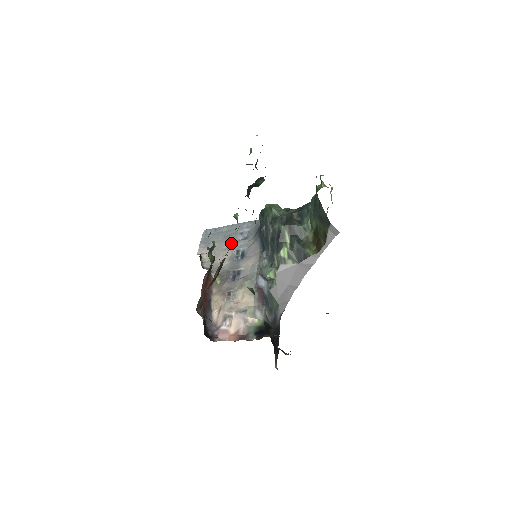
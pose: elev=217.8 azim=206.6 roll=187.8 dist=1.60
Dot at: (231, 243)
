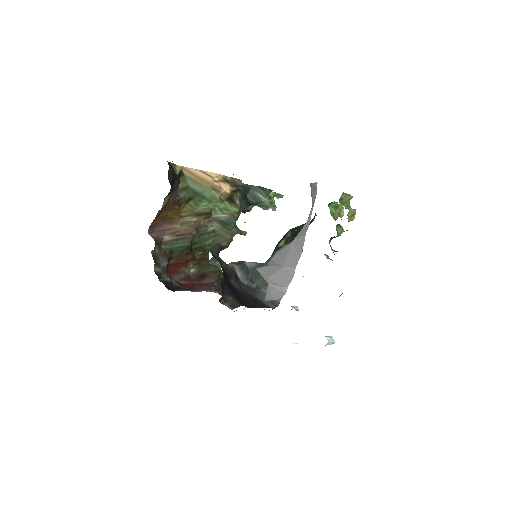
Dot at: occluded
